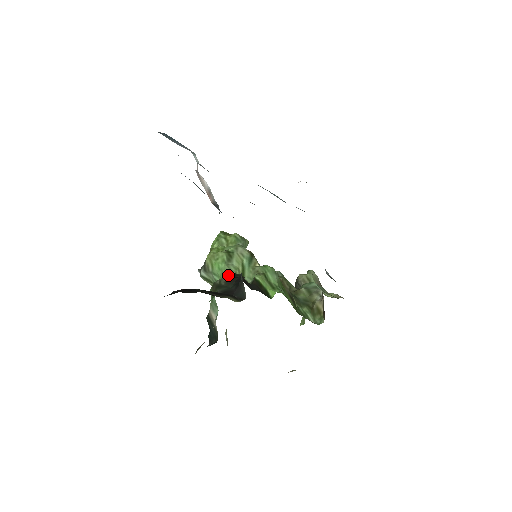
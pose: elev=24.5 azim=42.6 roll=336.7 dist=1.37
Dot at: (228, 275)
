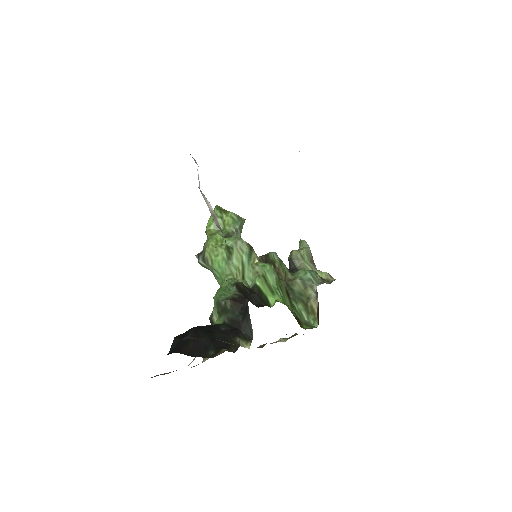
Dot at: (230, 281)
